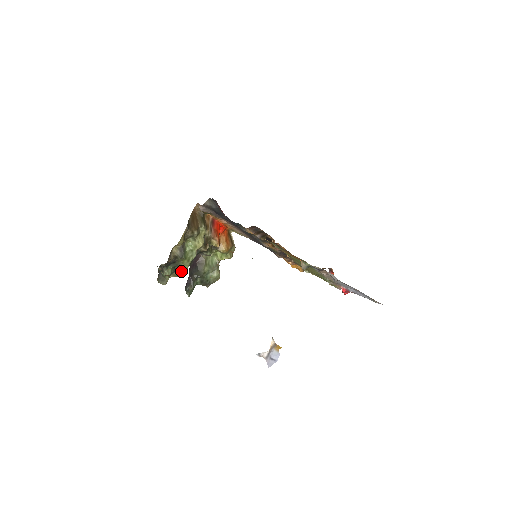
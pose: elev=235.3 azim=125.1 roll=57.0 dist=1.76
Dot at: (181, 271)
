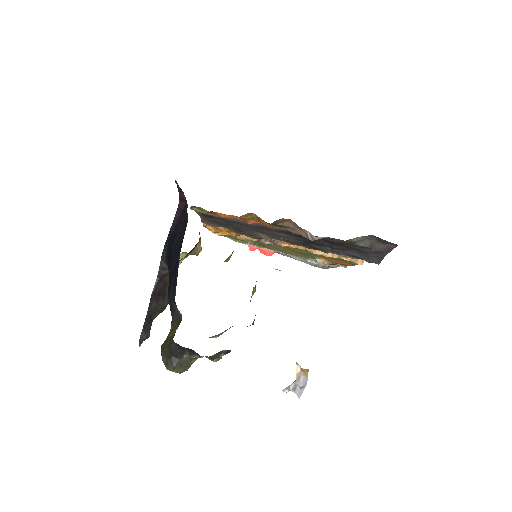
Dot at: occluded
